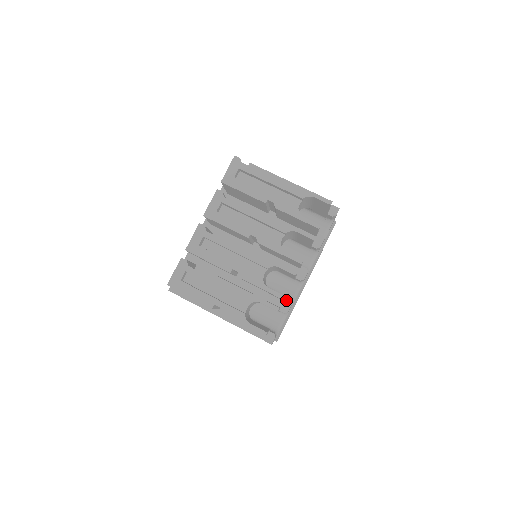
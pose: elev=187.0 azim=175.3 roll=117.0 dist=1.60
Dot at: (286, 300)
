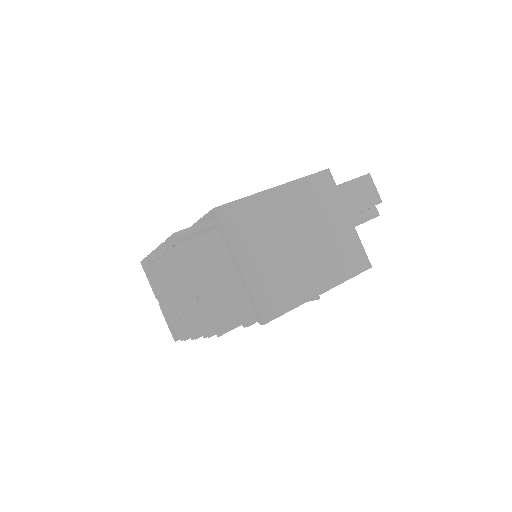
Dot at: occluded
